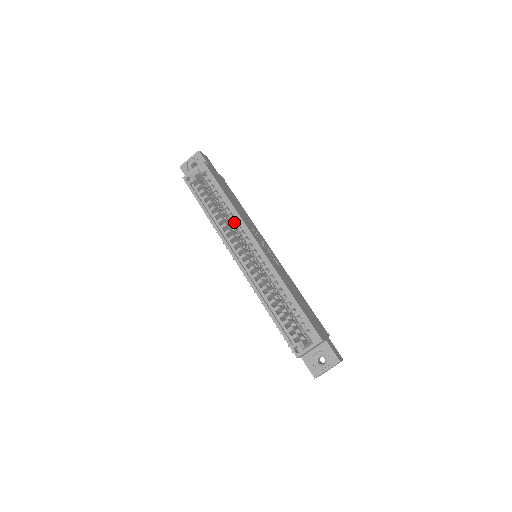
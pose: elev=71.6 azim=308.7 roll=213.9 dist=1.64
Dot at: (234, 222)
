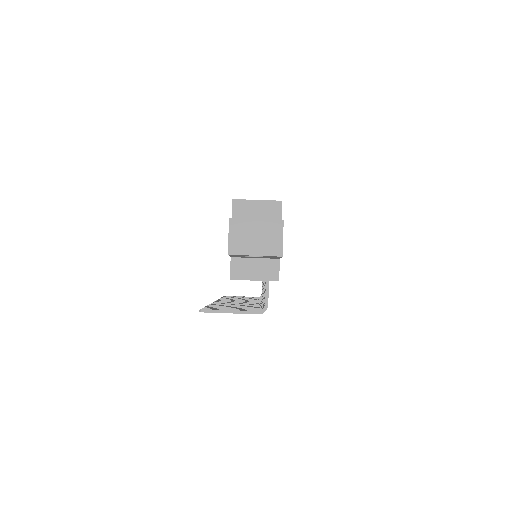
Dot at: occluded
